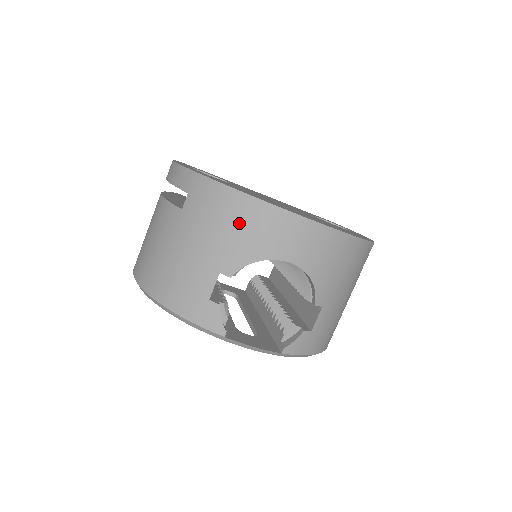
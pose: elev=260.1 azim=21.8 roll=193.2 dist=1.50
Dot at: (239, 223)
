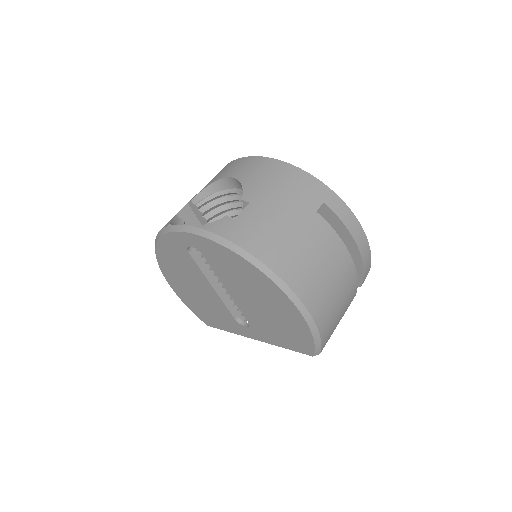
Dot at: occluded
